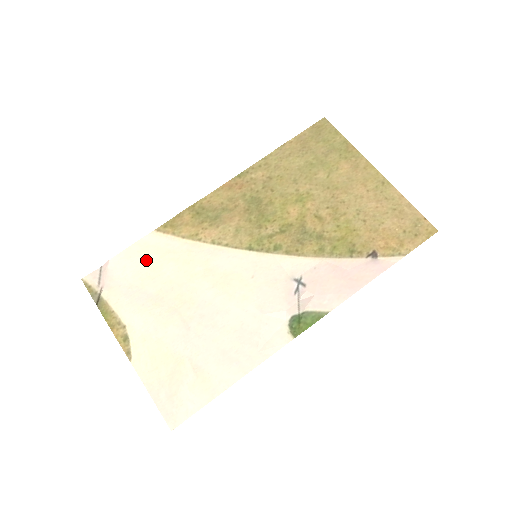
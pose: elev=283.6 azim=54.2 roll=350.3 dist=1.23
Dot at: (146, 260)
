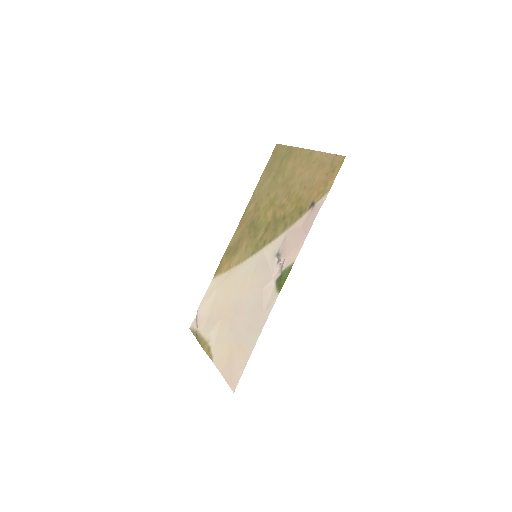
Dot at: (211, 298)
